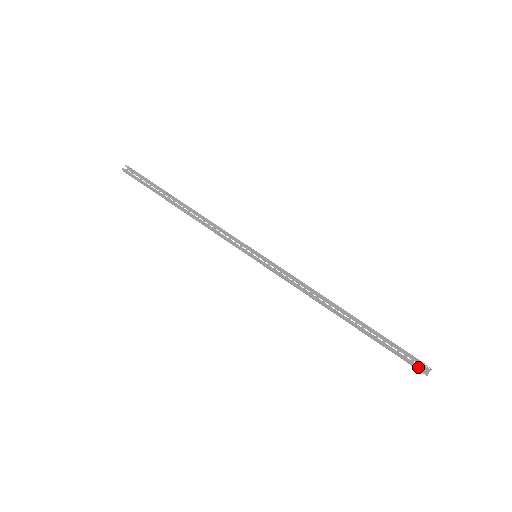
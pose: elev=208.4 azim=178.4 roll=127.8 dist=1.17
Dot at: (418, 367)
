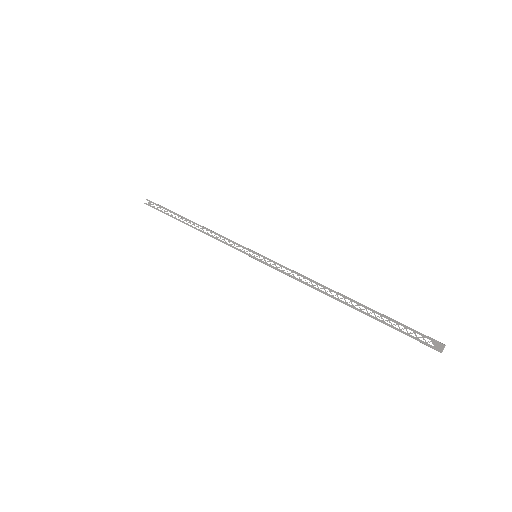
Dot at: (426, 345)
